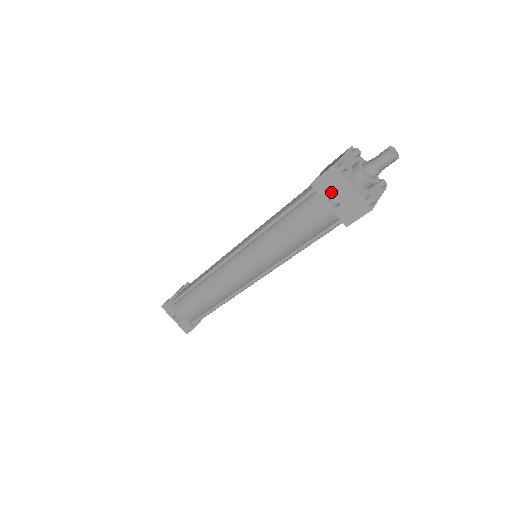
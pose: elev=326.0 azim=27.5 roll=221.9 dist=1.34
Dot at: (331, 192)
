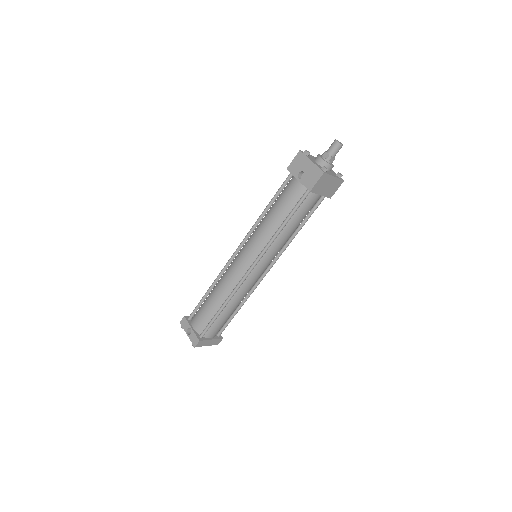
Dot at: (299, 169)
